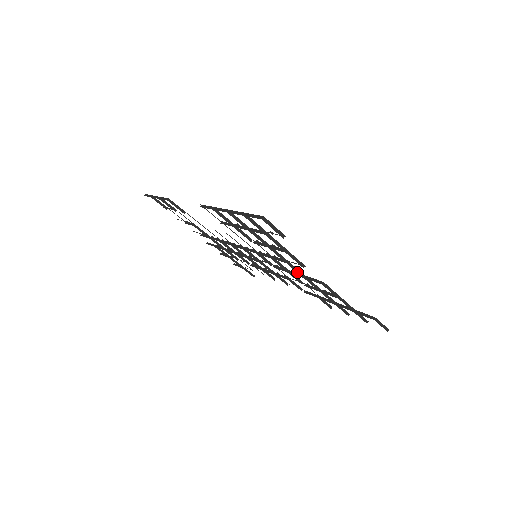
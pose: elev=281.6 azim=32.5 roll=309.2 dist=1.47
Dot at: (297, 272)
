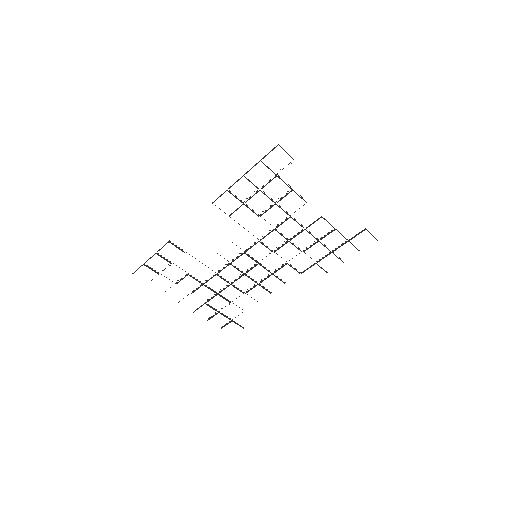
Dot at: occluded
